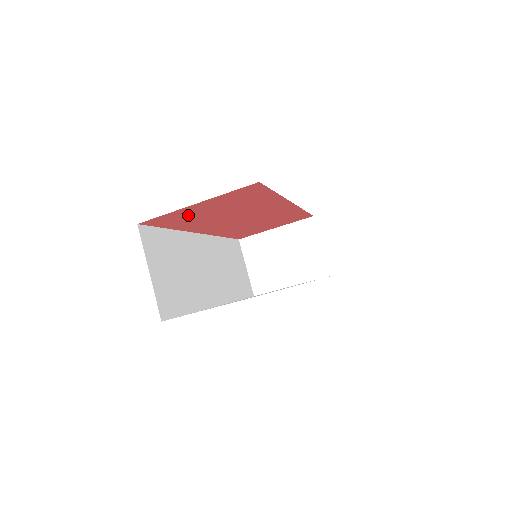
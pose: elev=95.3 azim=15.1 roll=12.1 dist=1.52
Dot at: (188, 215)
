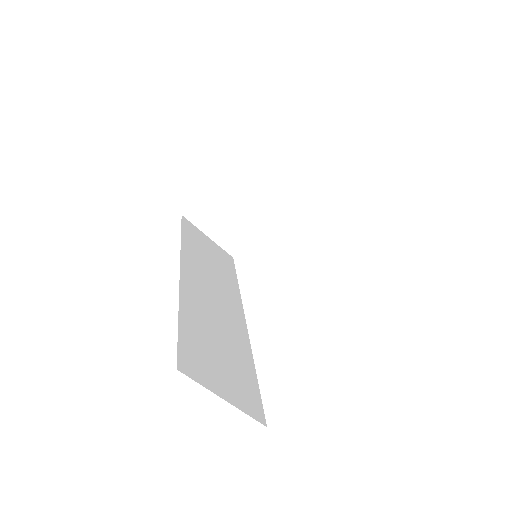
Dot at: occluded
